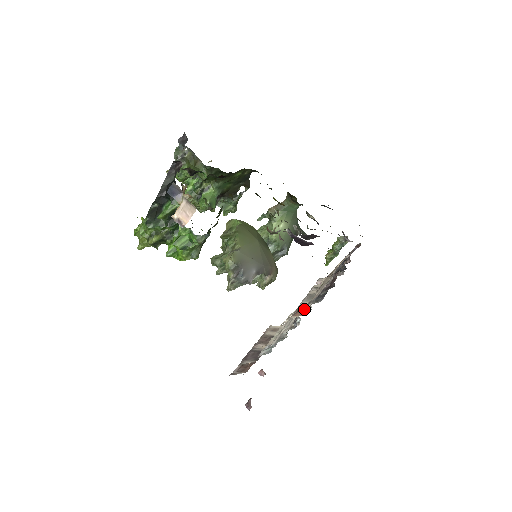
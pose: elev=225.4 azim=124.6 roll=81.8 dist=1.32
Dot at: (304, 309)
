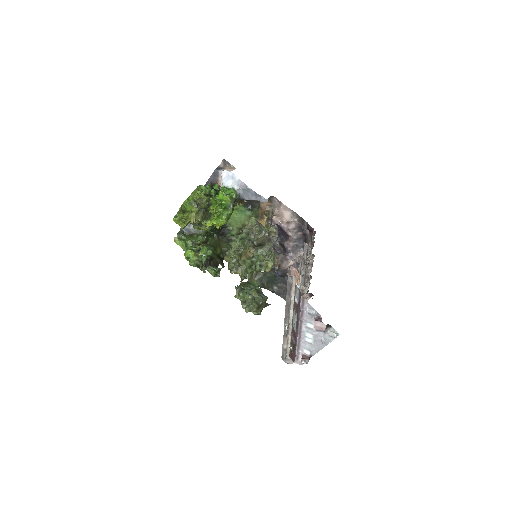
Dot at: occluded
